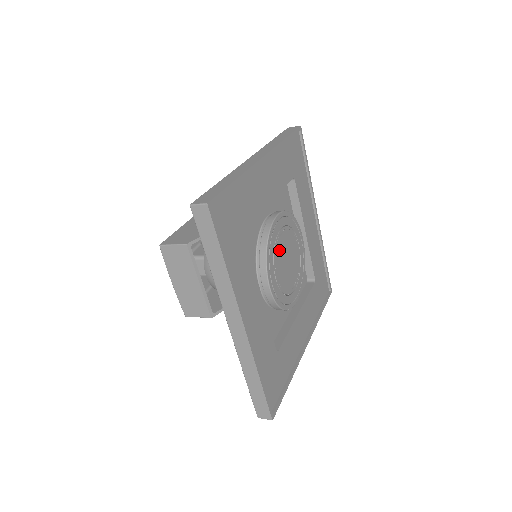
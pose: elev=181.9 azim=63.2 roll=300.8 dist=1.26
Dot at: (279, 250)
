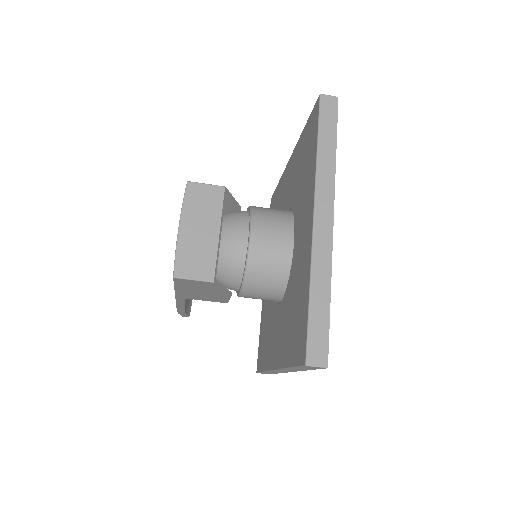
Dot at: occluded
